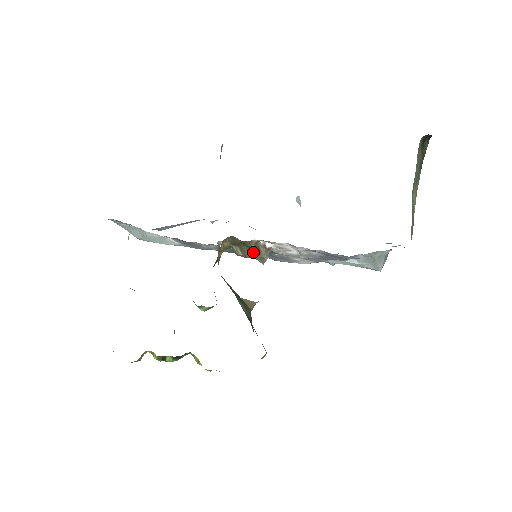
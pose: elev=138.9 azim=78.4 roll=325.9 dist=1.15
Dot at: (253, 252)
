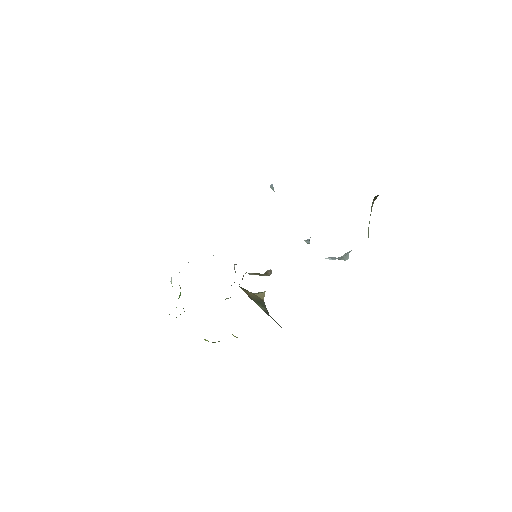
Dot at: (263, 275)
